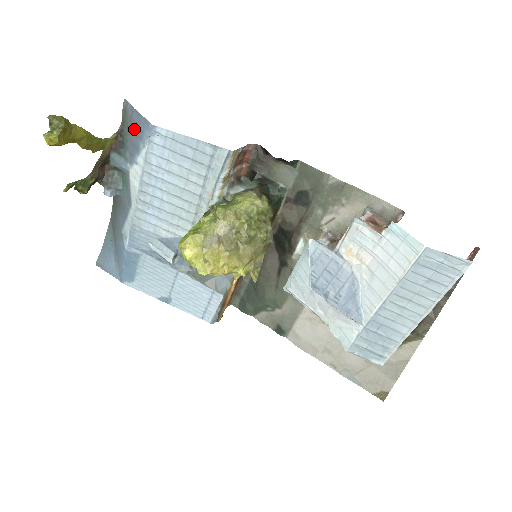
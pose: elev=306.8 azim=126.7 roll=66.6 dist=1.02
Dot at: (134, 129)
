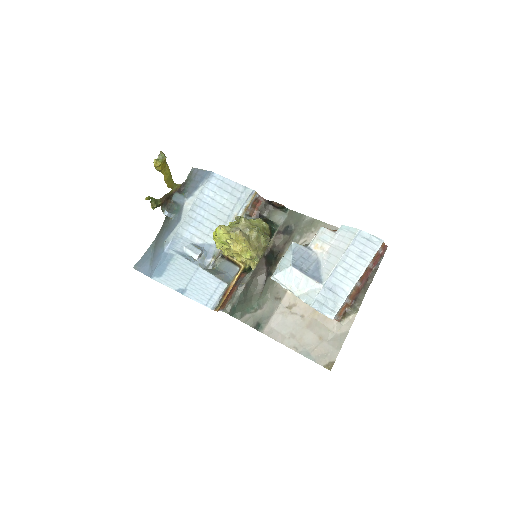
Dot at: (196, 179)
